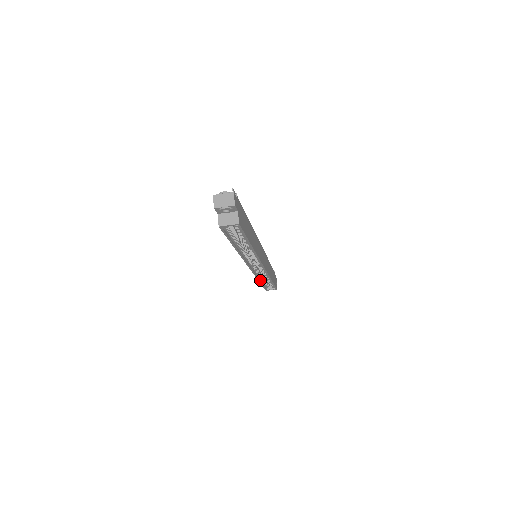
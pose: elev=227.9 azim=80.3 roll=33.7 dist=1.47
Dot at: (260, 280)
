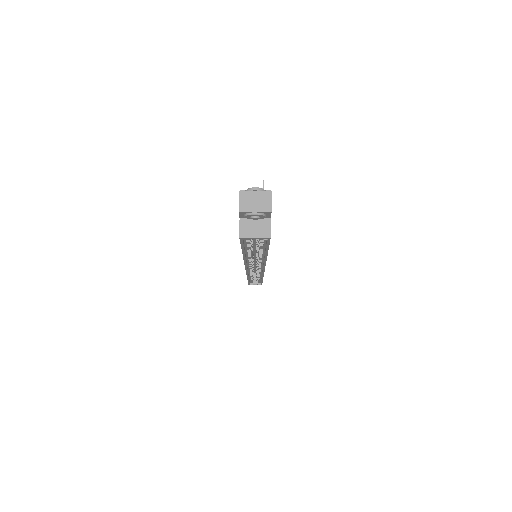
Dot at: (249, 278)
